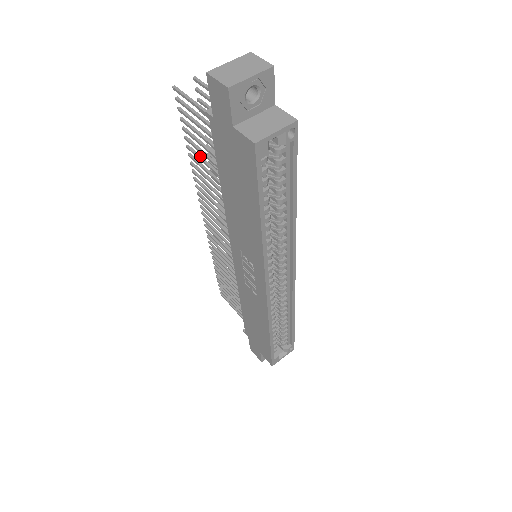
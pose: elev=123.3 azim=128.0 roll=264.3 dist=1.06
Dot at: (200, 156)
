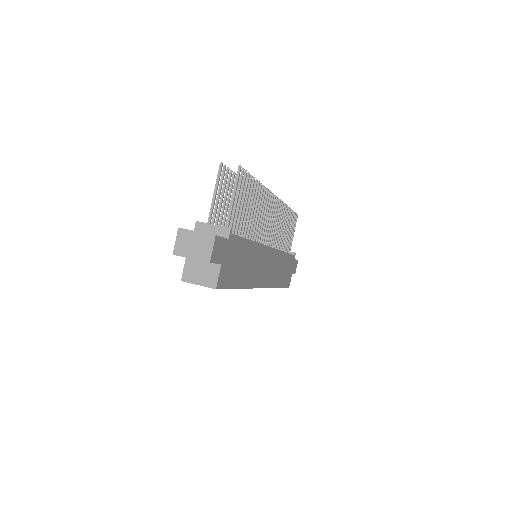
Dot at: occluded
